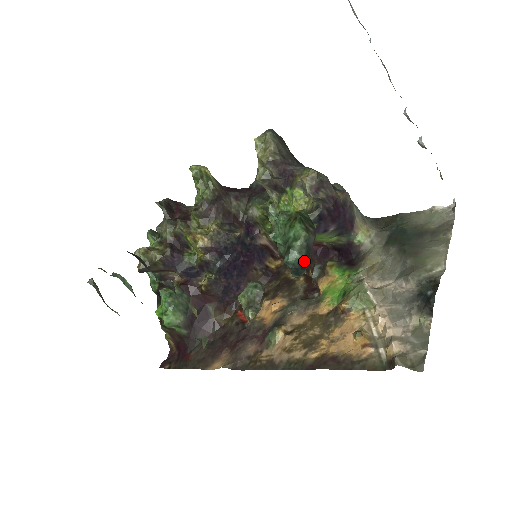
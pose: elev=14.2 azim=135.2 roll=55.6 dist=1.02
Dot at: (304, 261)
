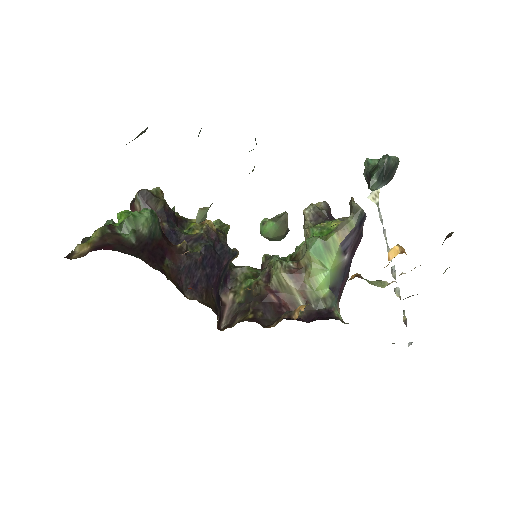
Dot at: (388, 172)
